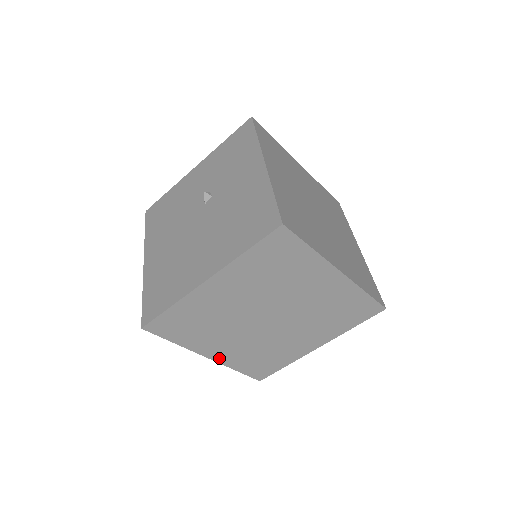
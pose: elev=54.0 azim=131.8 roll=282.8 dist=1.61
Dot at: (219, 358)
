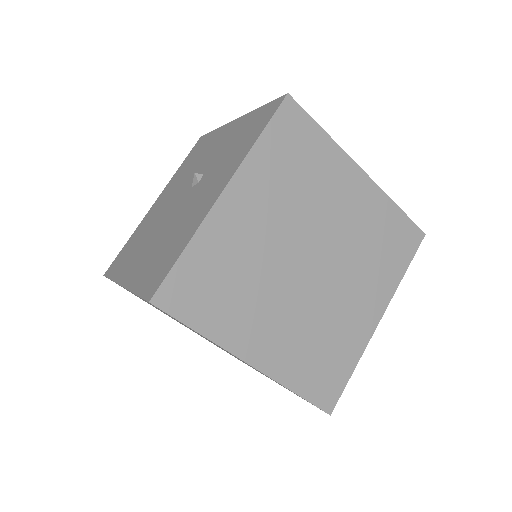
Dot at: occluded
